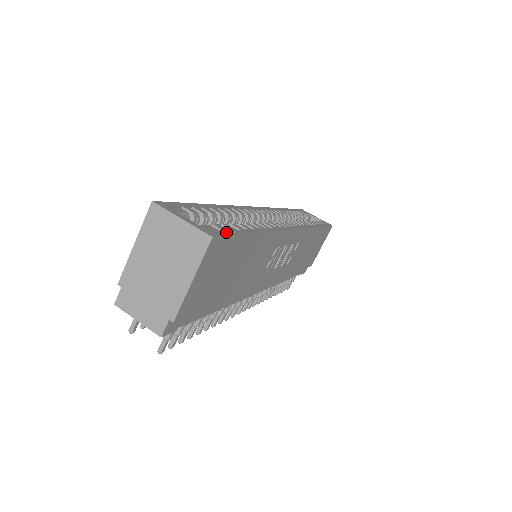
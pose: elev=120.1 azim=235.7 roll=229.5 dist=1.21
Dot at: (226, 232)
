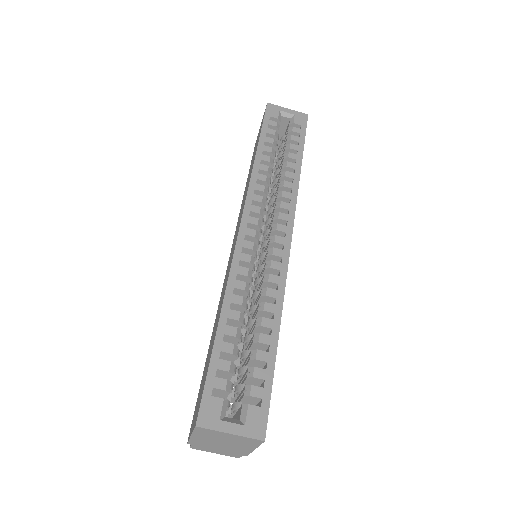
Dot at: (264, 400)
